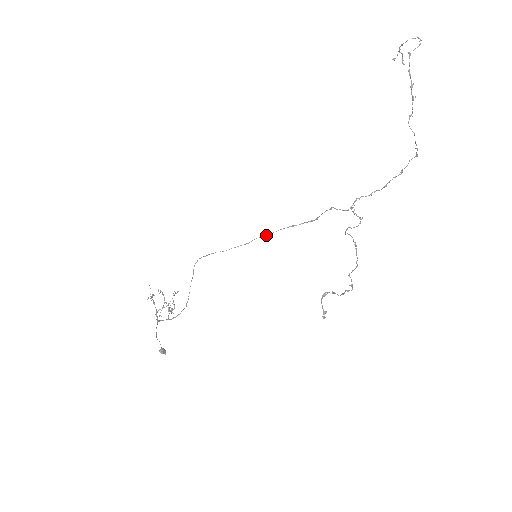
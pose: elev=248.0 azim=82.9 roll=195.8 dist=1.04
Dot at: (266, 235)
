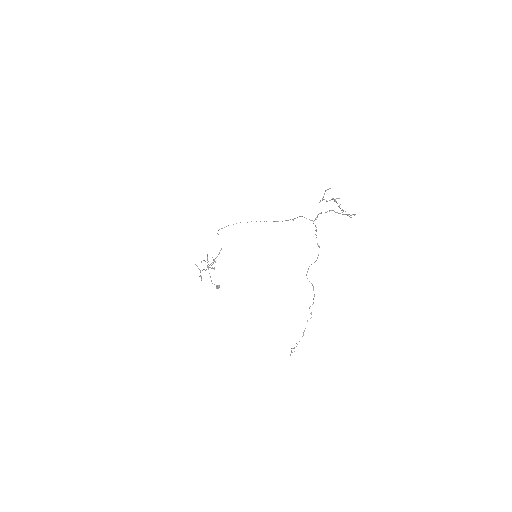
Dot at: (260, 221)
